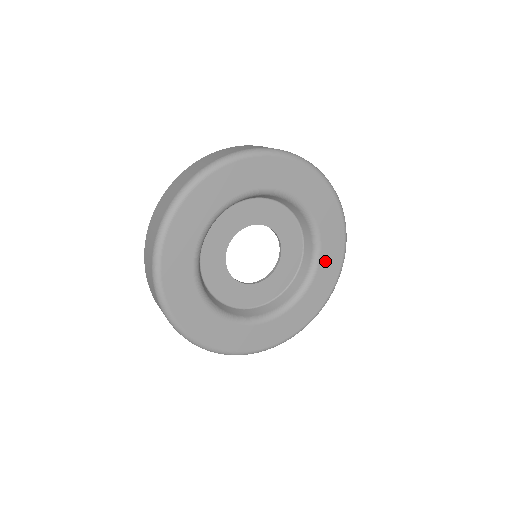
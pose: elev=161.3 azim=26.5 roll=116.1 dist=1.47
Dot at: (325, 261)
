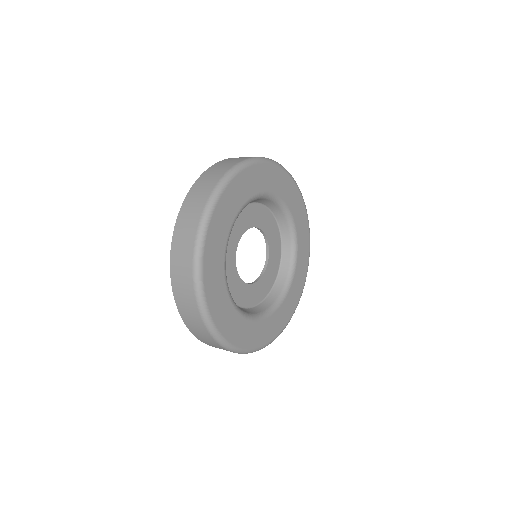
Dot at: (299, 267)
